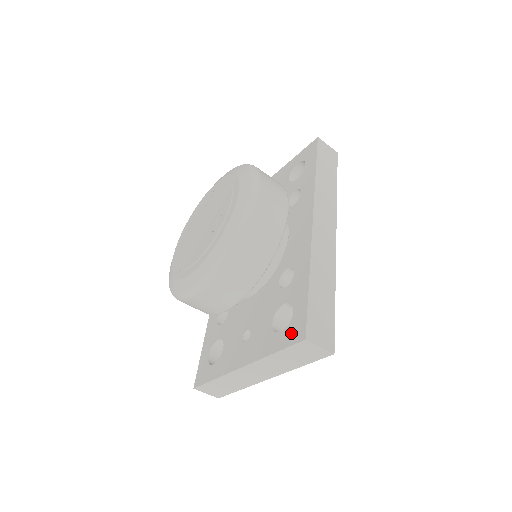
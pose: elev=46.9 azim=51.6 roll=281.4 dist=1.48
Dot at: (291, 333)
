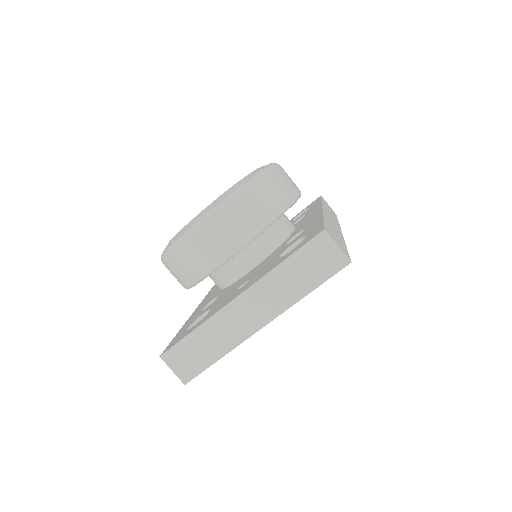
Dot at: (305, 240)
